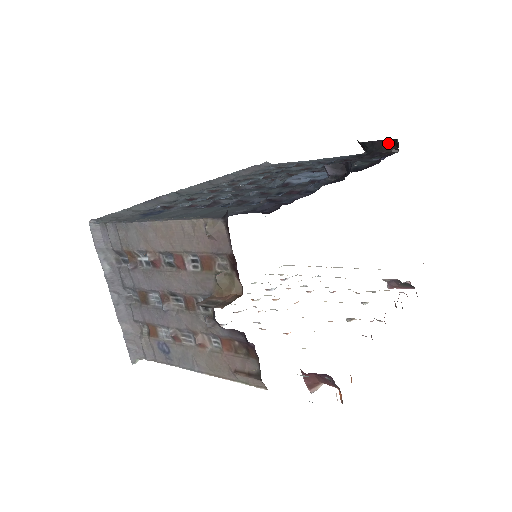
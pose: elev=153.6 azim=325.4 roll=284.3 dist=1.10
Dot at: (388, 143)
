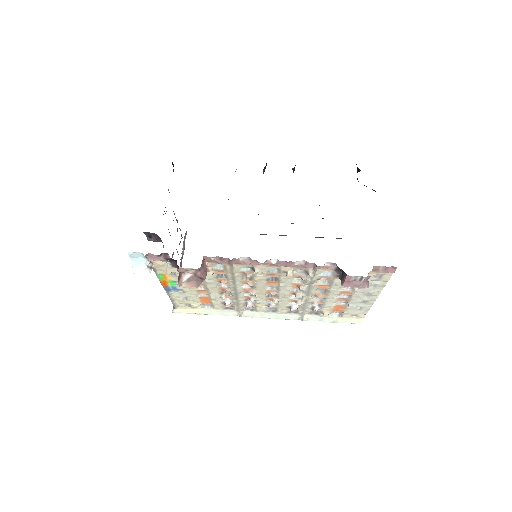
Dot at: (357, 169)
